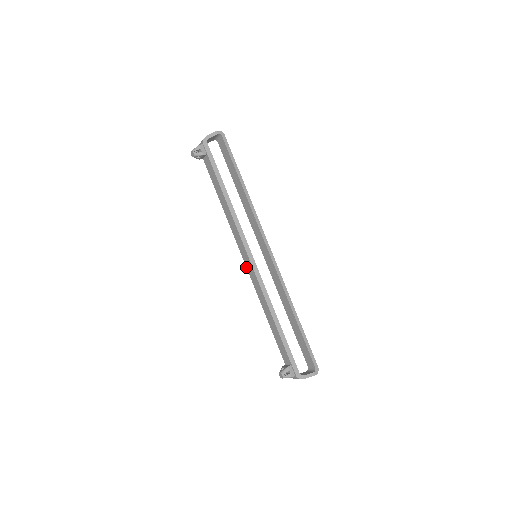
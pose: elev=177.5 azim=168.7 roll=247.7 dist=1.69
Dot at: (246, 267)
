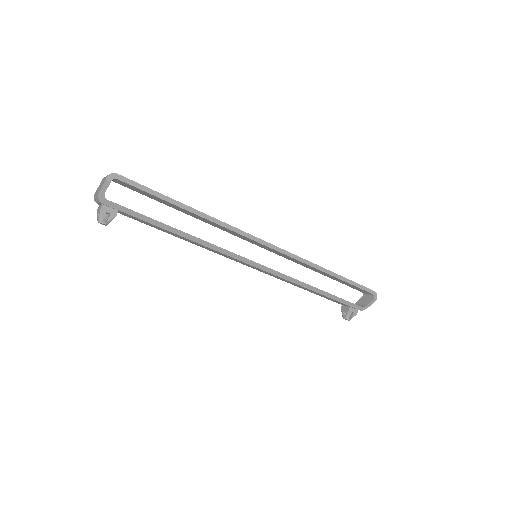
Dot at: occluded
